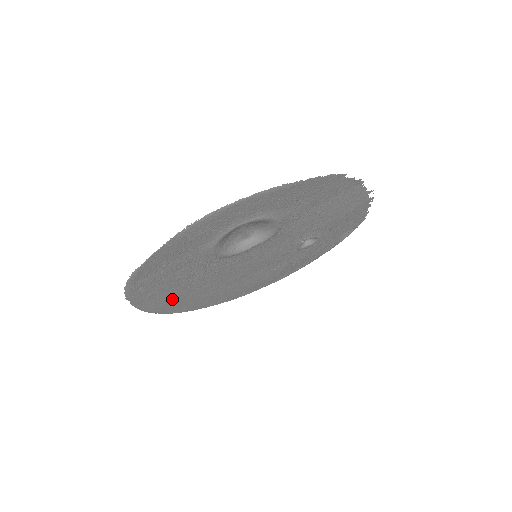
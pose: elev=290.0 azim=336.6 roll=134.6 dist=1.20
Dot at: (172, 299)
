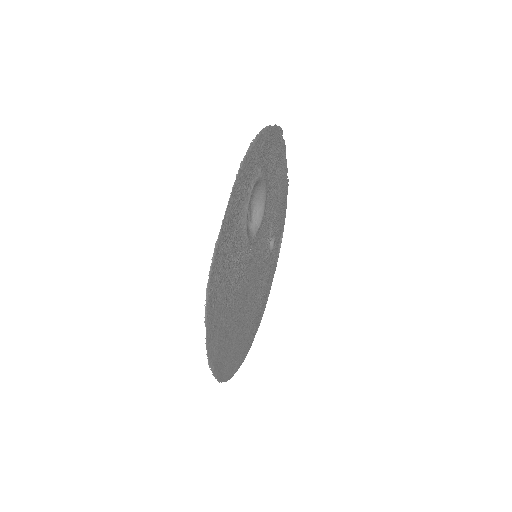
Dot at: (223, 337)
